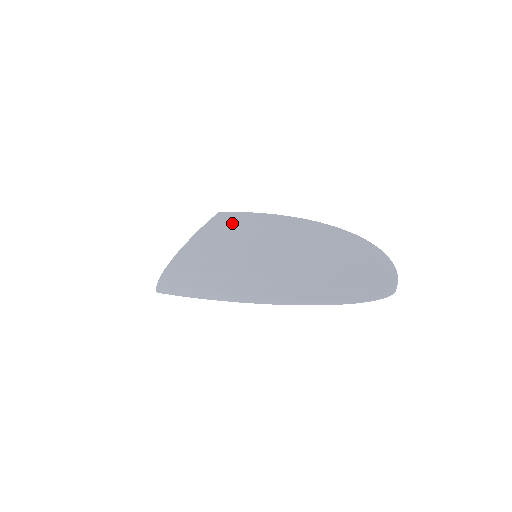
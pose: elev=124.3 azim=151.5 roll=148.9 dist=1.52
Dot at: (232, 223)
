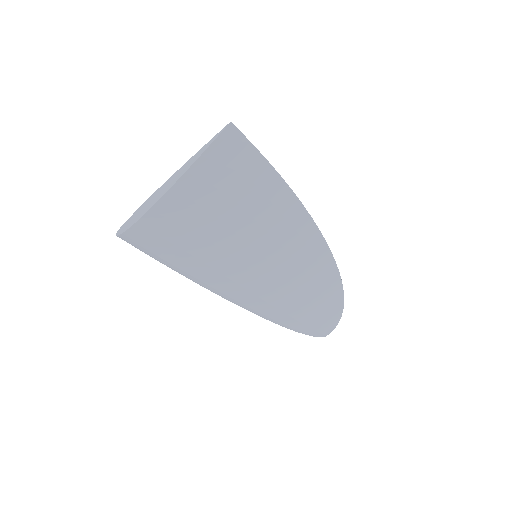
Dot at: (247, 182)
